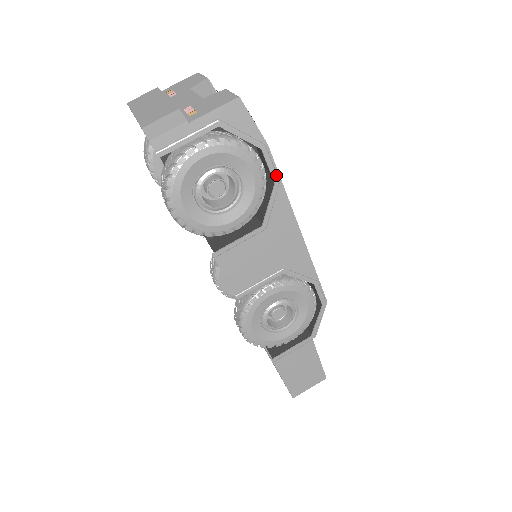
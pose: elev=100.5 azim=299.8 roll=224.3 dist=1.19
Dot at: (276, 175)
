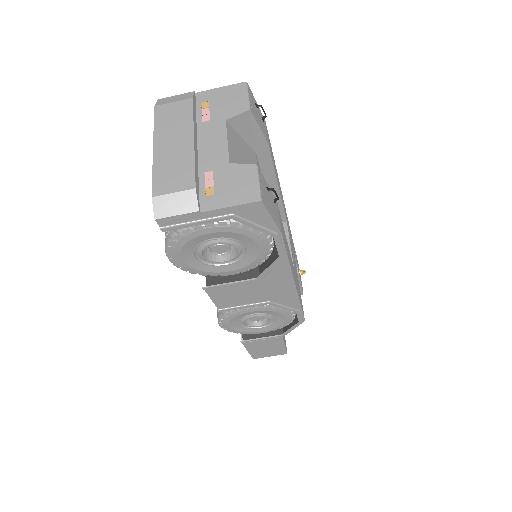
Dot at: (283, 253)
